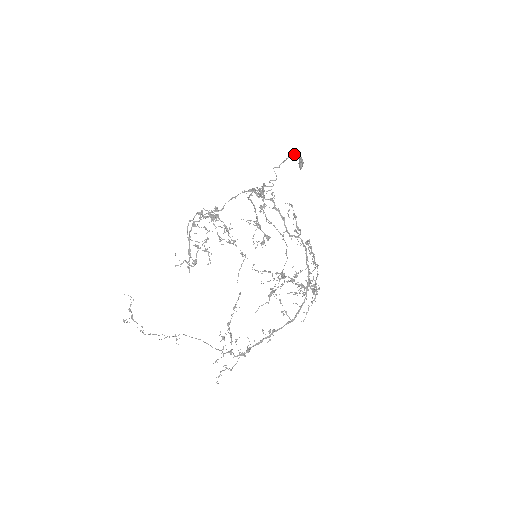
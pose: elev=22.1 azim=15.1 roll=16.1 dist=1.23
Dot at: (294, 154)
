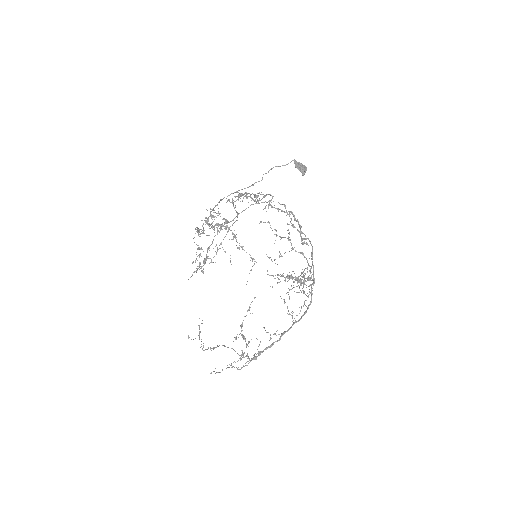
Dot at: (290, 162)
